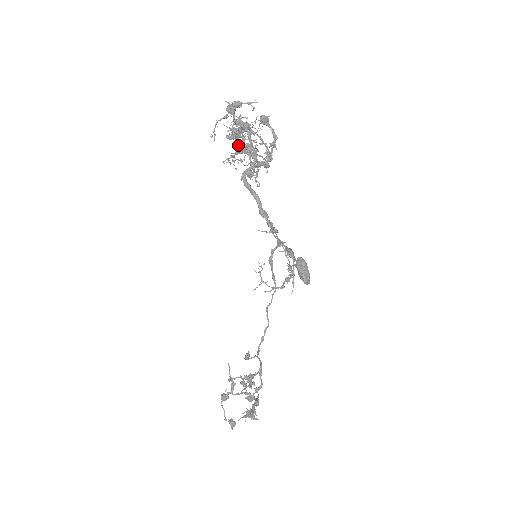
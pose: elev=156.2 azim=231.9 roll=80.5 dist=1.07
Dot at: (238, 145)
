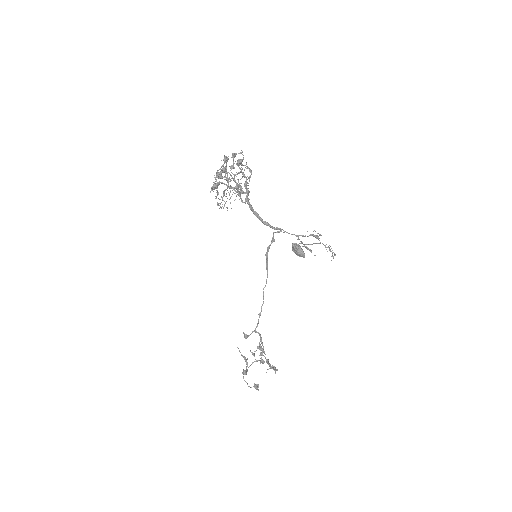
Dot at: (214, 184)
